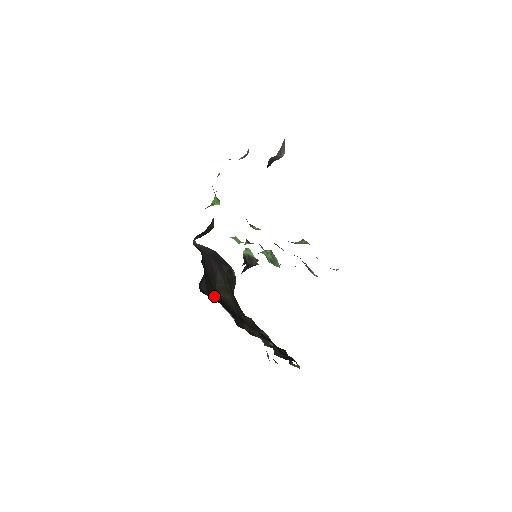
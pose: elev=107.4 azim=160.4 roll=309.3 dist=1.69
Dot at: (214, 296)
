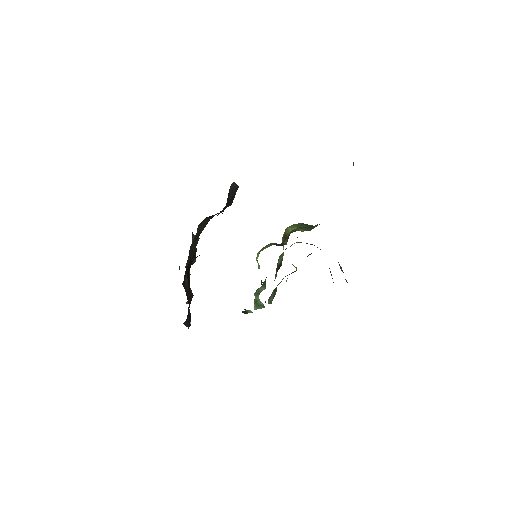
Dot at: occluded
